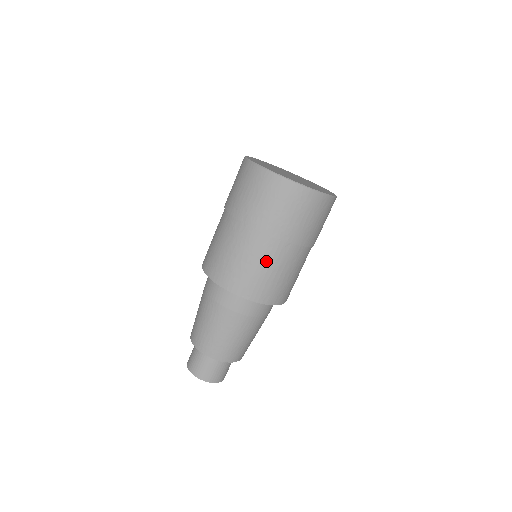
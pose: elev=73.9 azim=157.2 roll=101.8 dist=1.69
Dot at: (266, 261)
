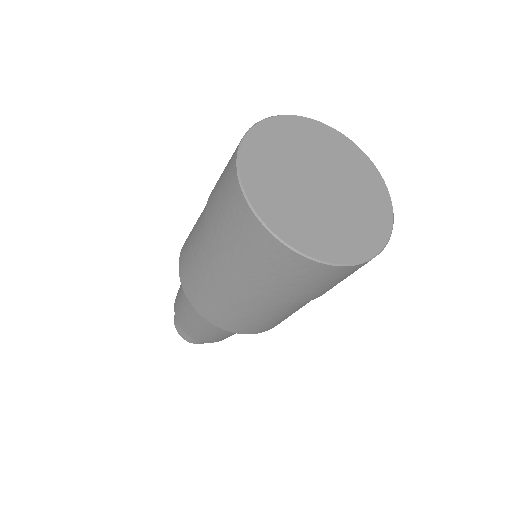
Dot at: occluded
